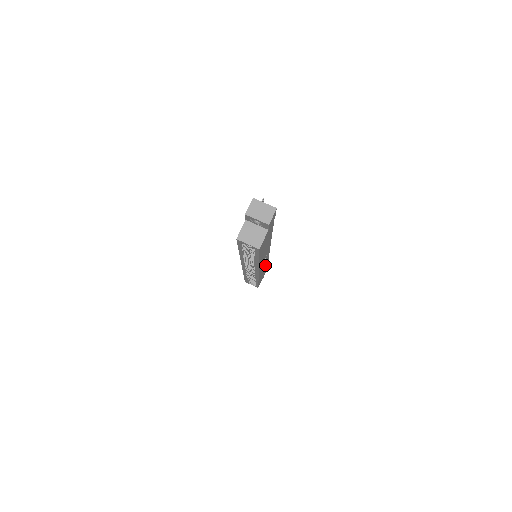
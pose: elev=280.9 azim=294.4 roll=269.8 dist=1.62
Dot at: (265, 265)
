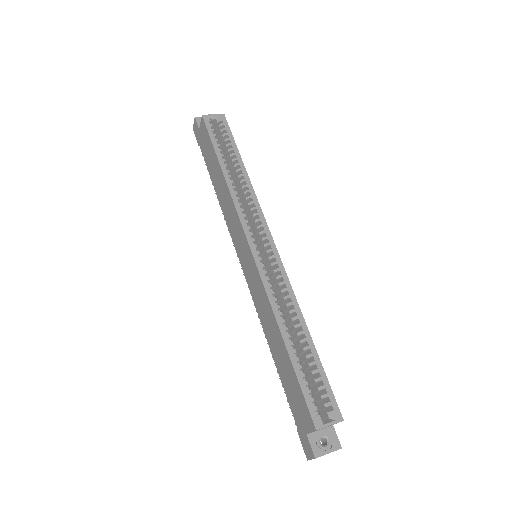
Dot at: occluded
